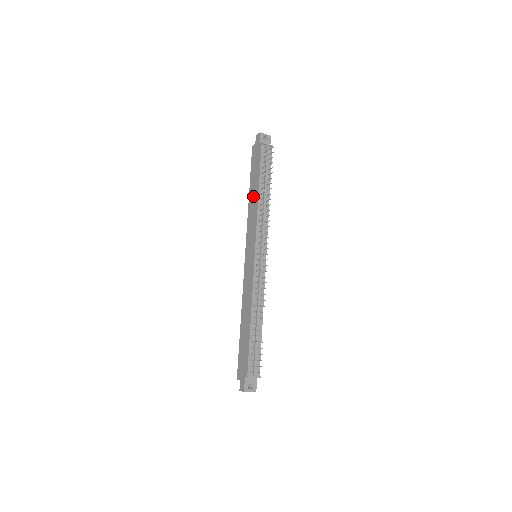
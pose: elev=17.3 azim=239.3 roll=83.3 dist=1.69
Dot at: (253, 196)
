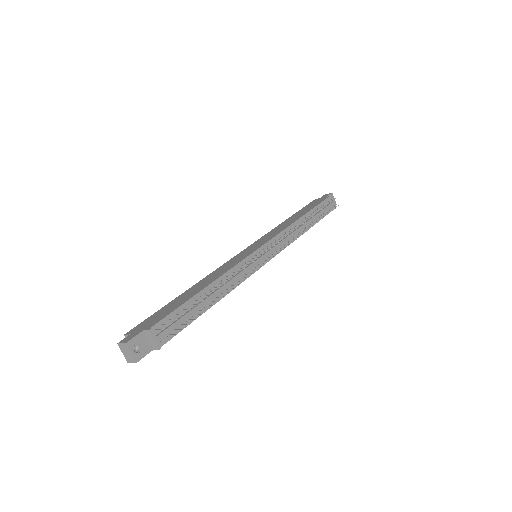
Dot at: (292, 219)
